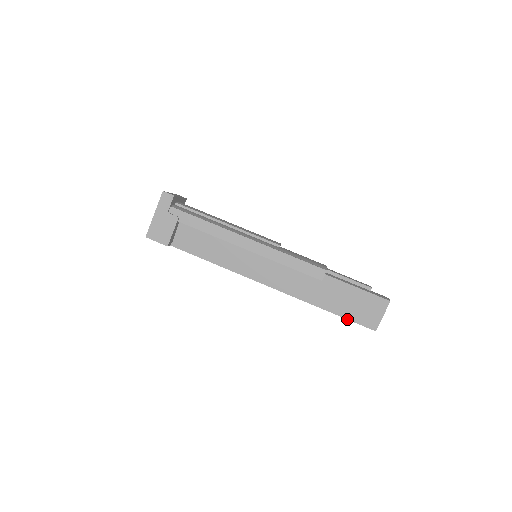
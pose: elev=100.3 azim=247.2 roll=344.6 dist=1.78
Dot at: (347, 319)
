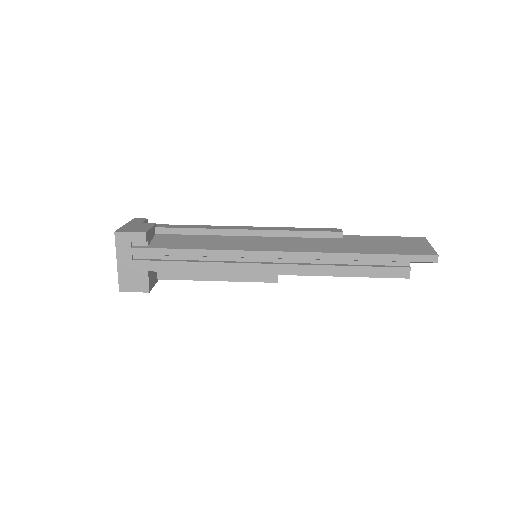
Dot at: (398, 254)
